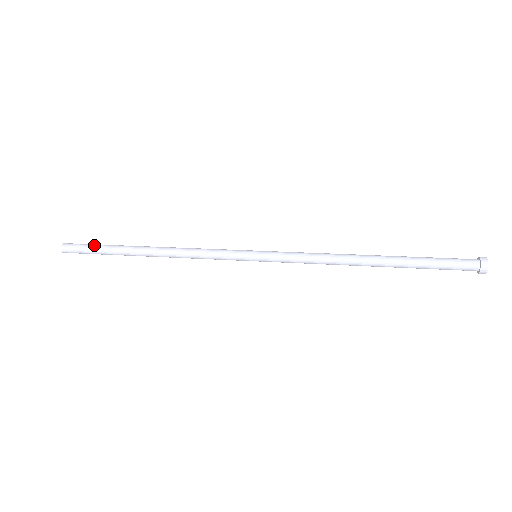
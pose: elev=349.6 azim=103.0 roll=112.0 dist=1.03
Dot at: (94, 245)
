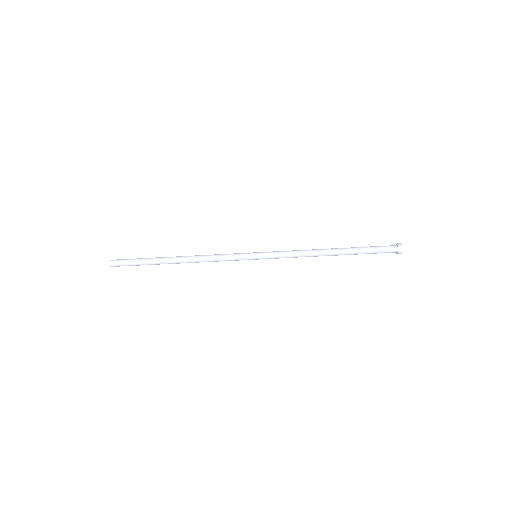
Dot at: (136, 259)
